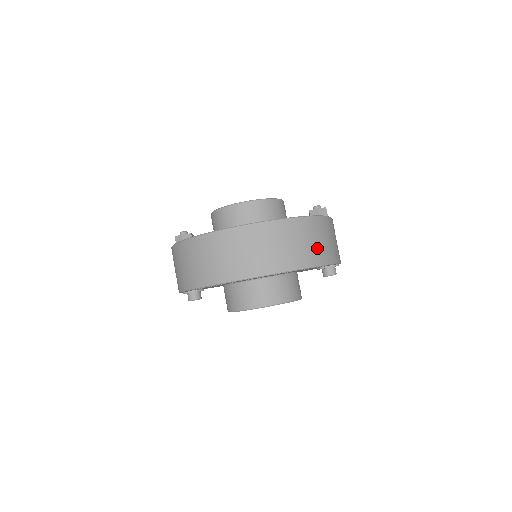
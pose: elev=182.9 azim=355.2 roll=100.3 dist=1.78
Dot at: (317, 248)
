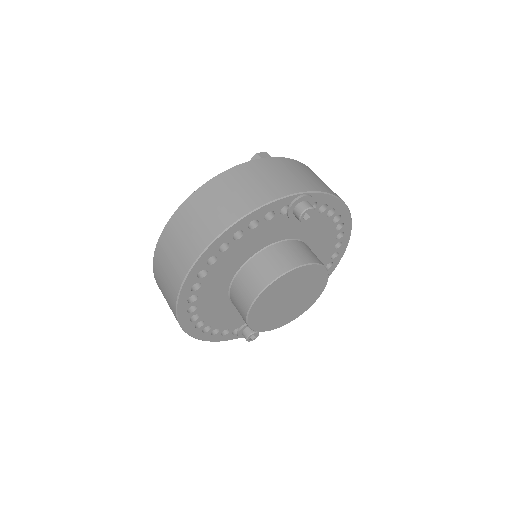
Dot at: (216, 214)
